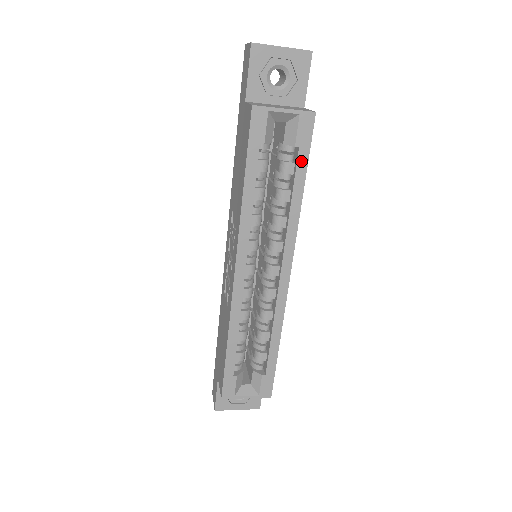
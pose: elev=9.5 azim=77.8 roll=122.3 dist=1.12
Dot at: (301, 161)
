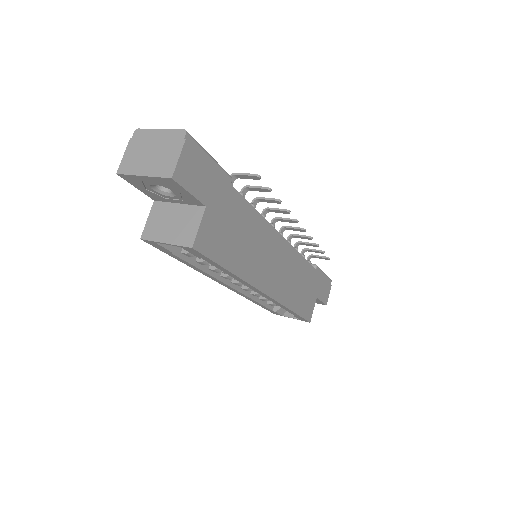
Dot at: (212, 263)
